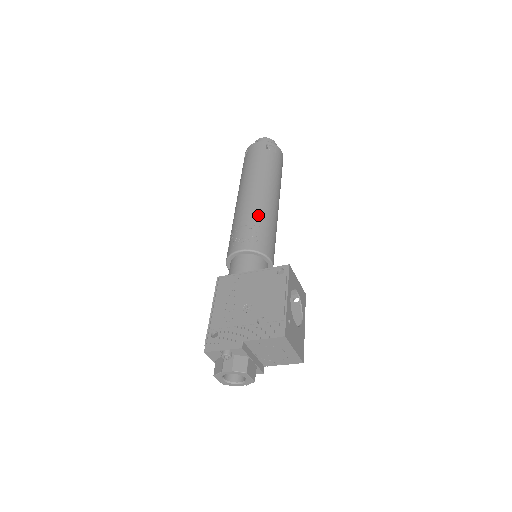
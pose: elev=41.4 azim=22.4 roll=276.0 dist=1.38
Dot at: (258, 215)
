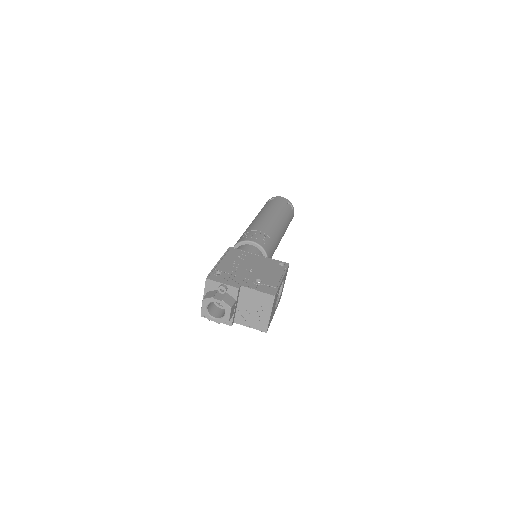
Dot at: (271, 232)
